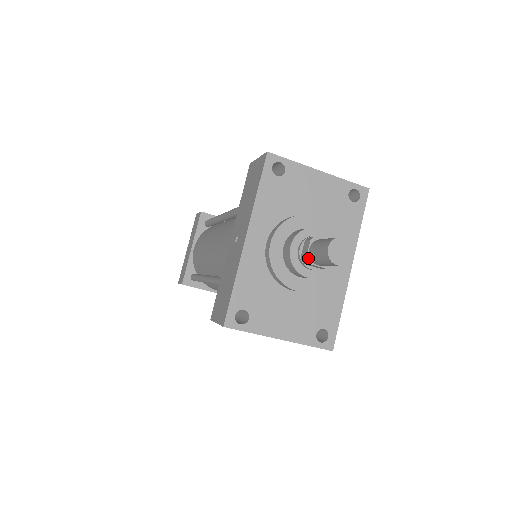
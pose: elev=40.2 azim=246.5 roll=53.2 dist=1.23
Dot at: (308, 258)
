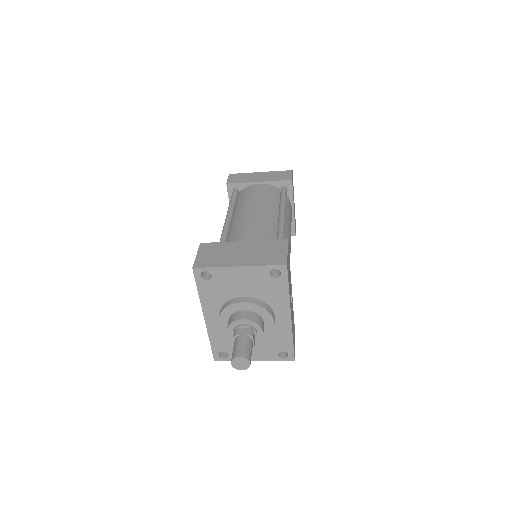
Dot at: occluded
